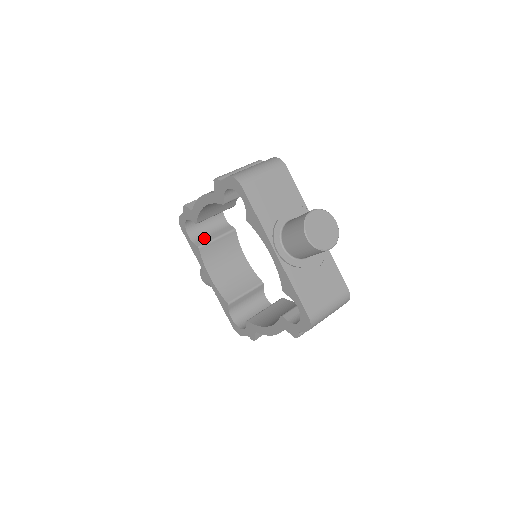
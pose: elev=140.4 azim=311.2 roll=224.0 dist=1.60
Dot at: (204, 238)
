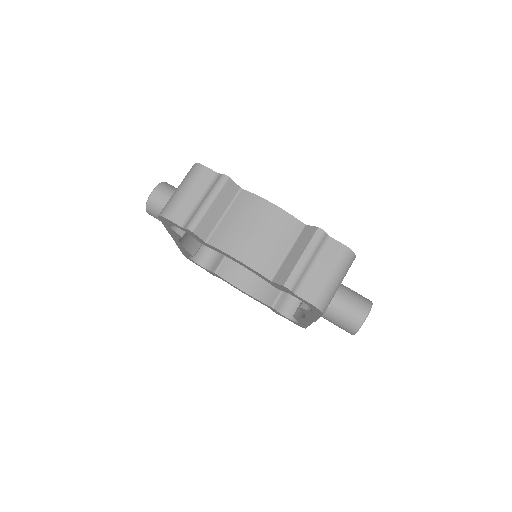
Dot at: occluded
